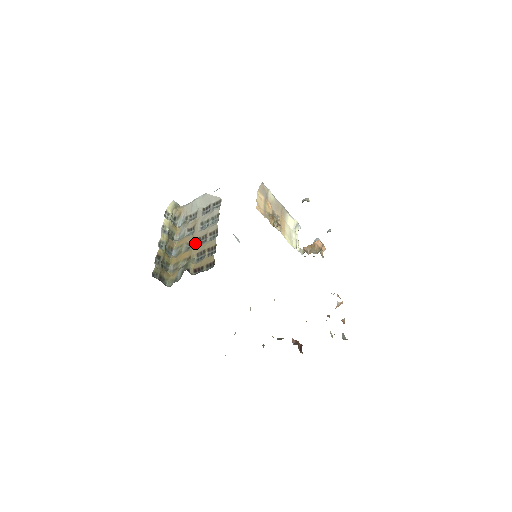
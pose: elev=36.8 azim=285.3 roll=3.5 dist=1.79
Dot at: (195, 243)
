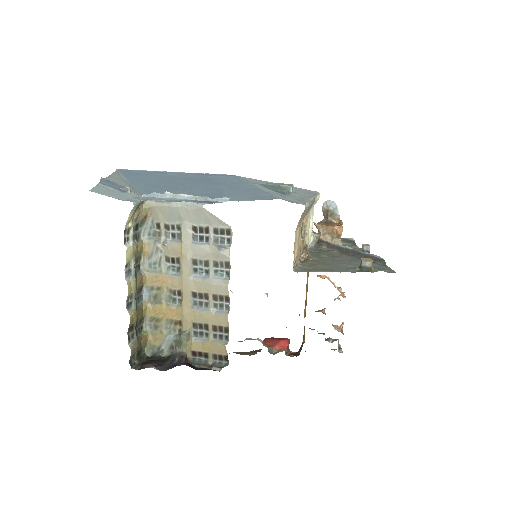
Dot at: (187, 301)
